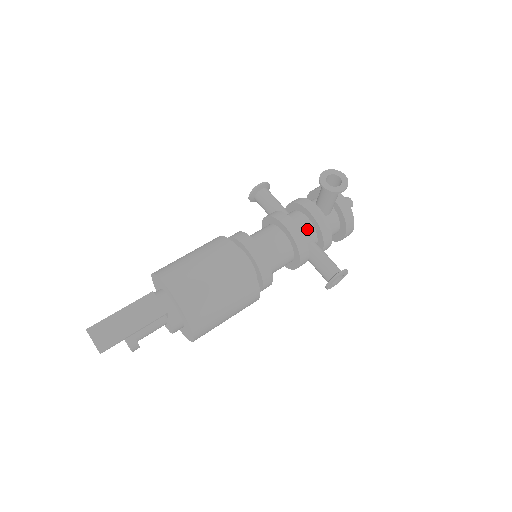
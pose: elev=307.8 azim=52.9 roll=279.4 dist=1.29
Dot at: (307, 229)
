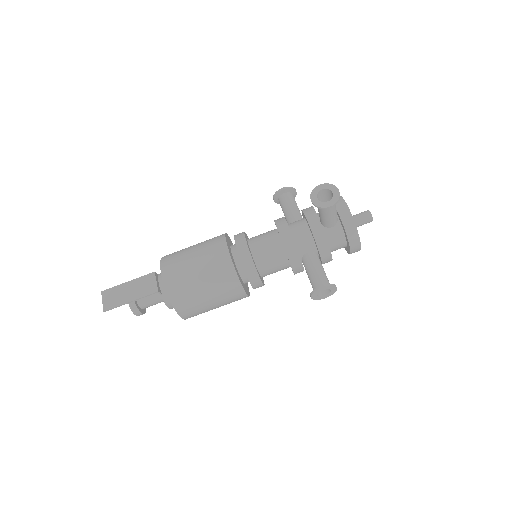
Dot at: (305, 238)
